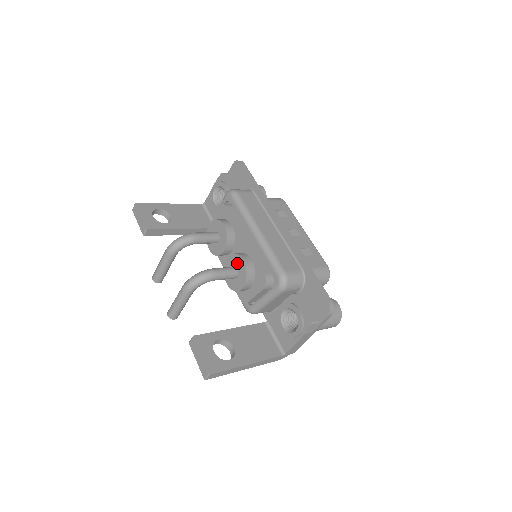
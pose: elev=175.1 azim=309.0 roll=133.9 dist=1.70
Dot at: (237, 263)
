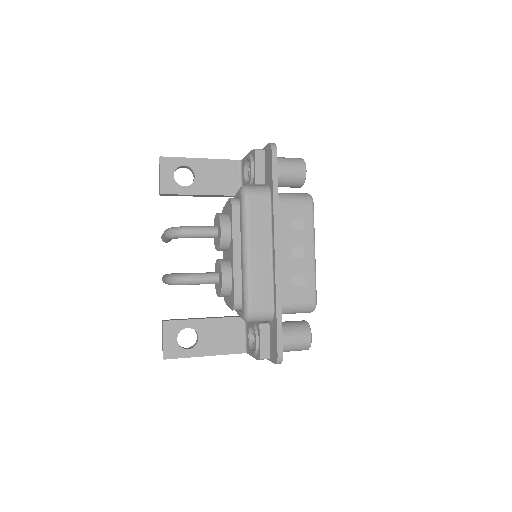
Dot at: (219, 274)
